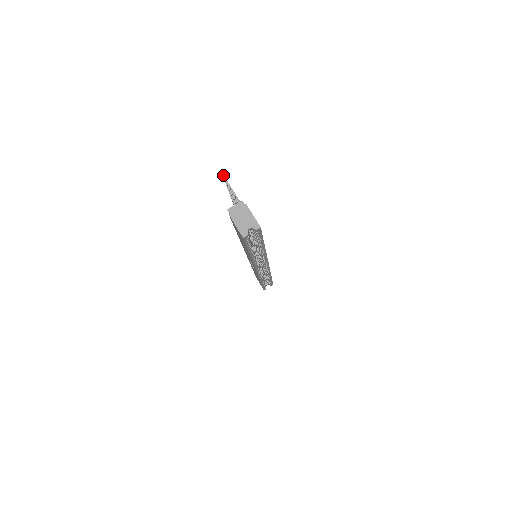
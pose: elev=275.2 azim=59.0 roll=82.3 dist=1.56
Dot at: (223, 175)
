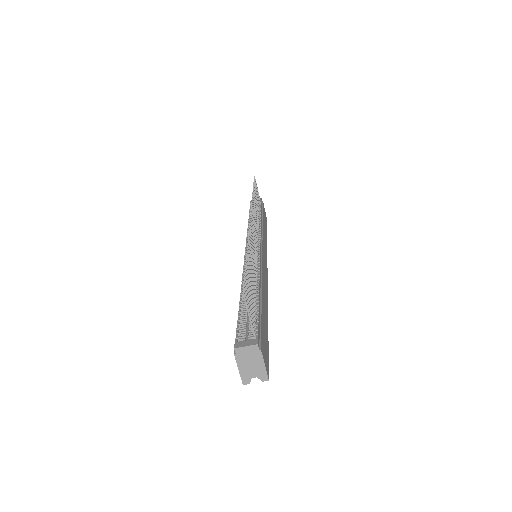
Dot at: (243, 293)
